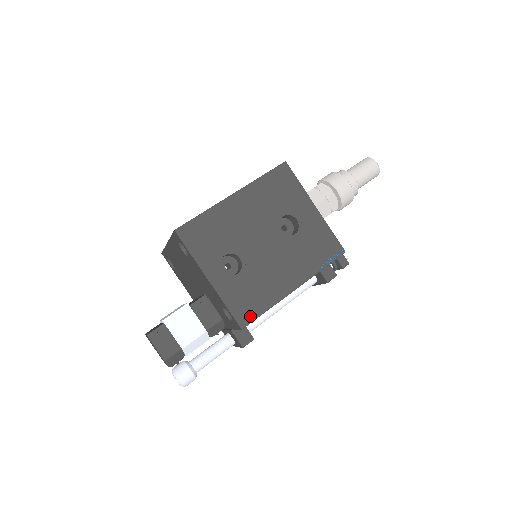
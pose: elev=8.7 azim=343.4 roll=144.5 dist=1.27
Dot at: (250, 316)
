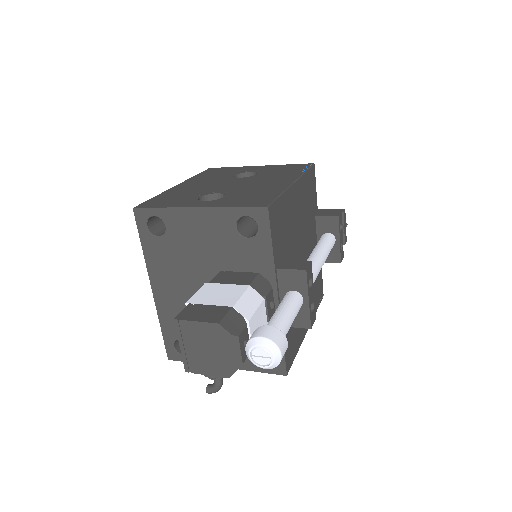
Dot at: (266, 201)
